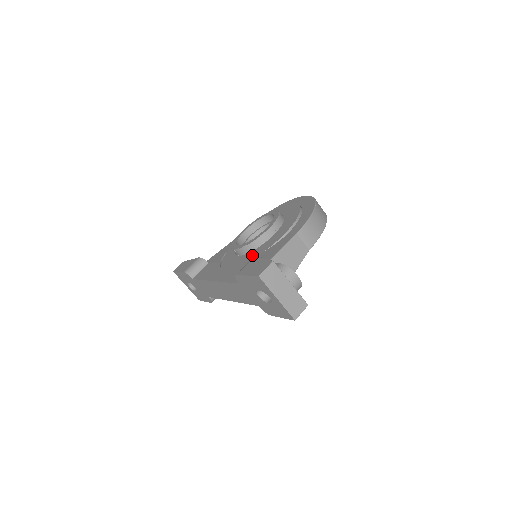
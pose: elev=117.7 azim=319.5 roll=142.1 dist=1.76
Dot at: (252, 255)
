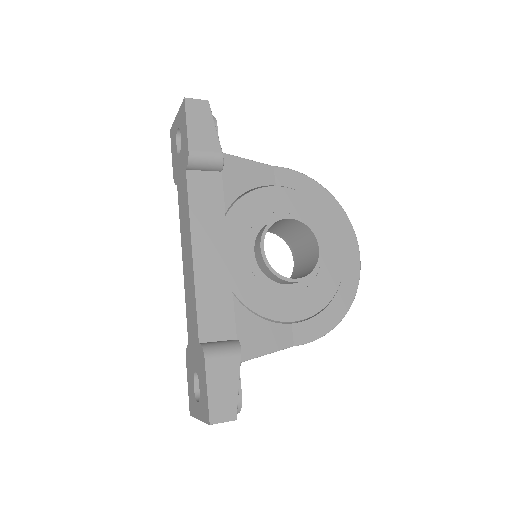
Dot at: occluded
